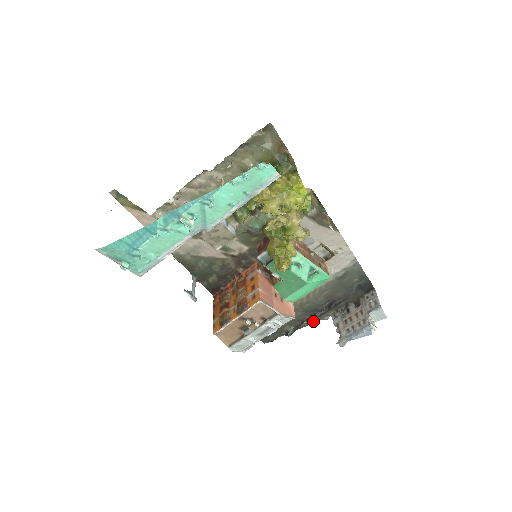
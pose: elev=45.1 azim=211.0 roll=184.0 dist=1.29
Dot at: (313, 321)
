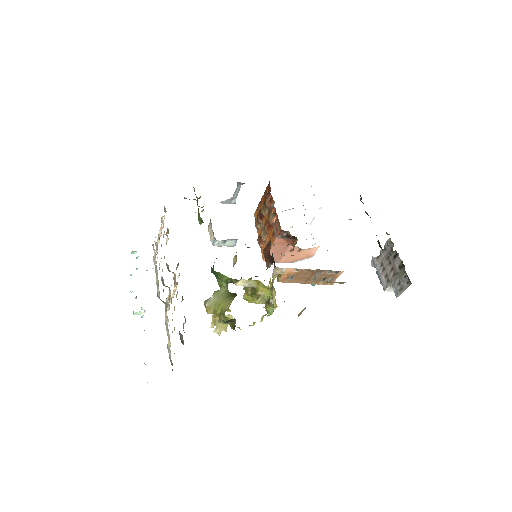
Dot at: occluded
